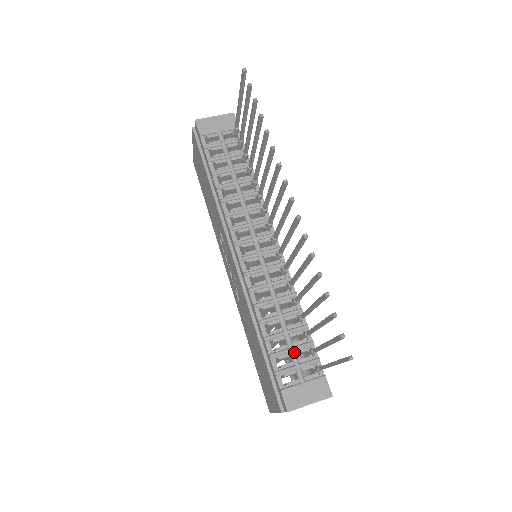
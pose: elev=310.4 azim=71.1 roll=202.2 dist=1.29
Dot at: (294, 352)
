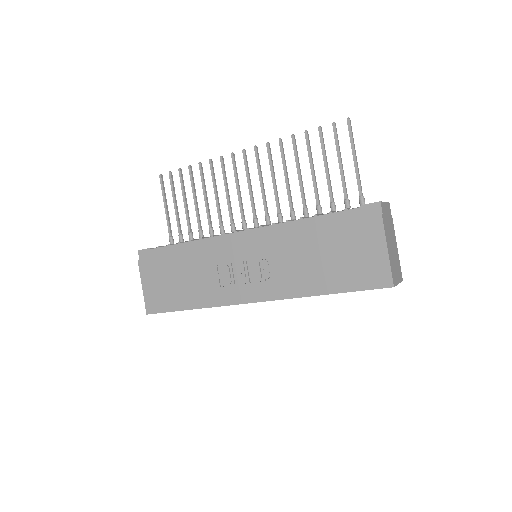
Dot at: occluded
